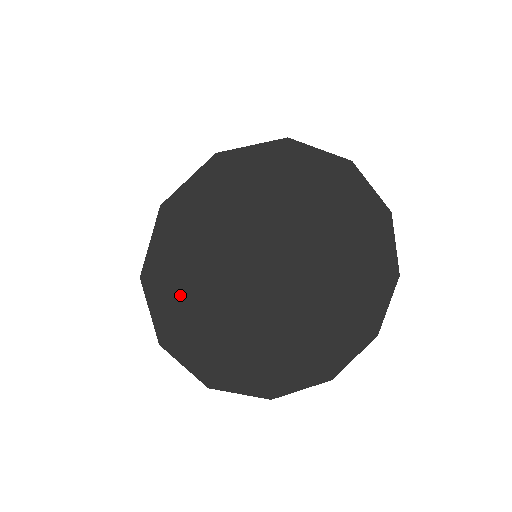
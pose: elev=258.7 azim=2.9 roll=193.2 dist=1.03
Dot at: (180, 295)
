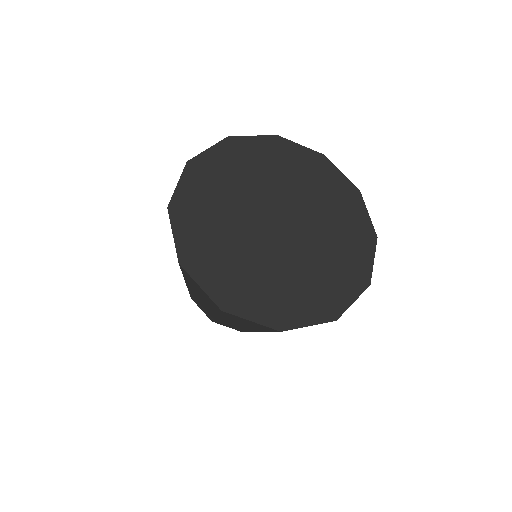
Dot at: (252, 293)
